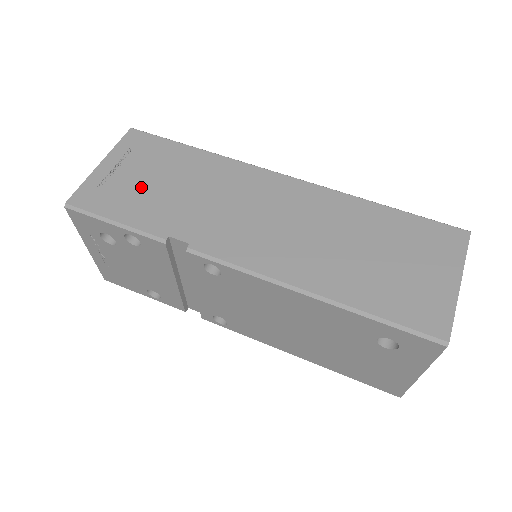
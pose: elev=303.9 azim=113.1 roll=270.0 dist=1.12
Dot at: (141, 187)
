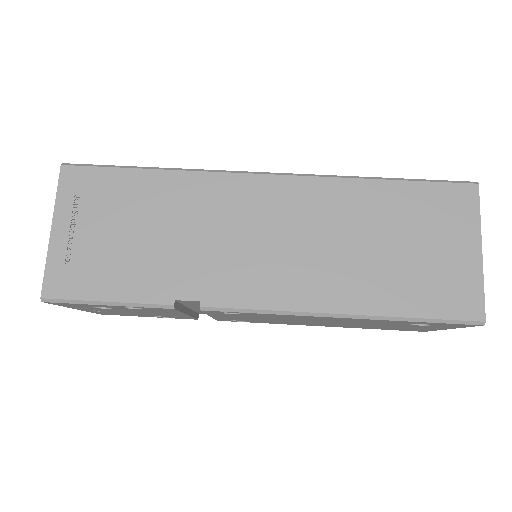
Dot at: (114, 247)
